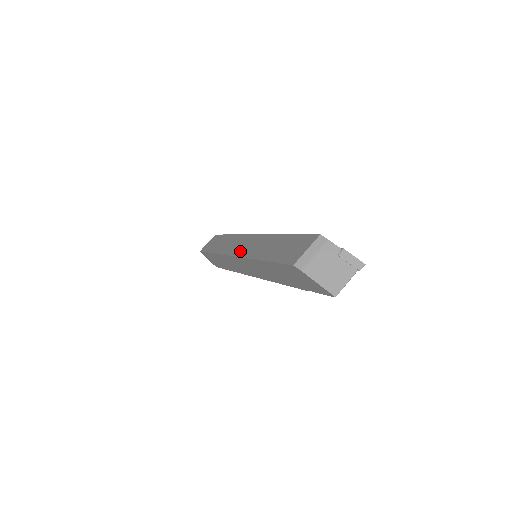
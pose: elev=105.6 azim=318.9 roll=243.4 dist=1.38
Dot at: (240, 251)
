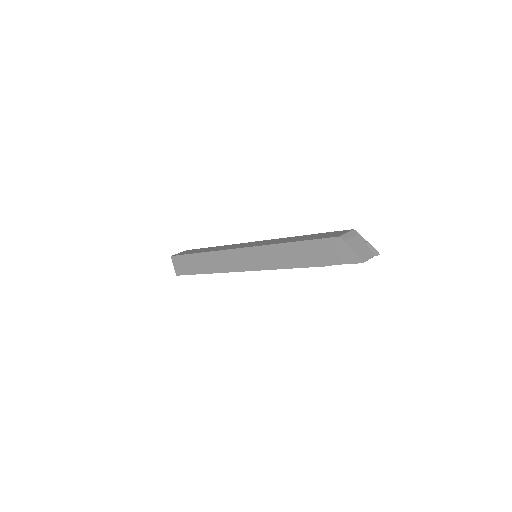
Dot at: (250, 245)
